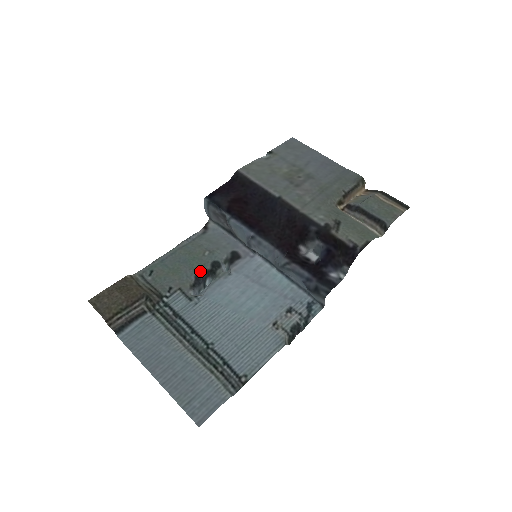
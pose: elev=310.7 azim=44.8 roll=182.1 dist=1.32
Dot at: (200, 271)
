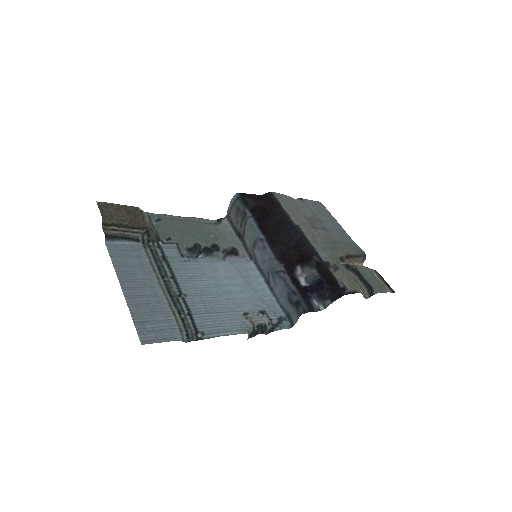
Dot at: (200, 243)
